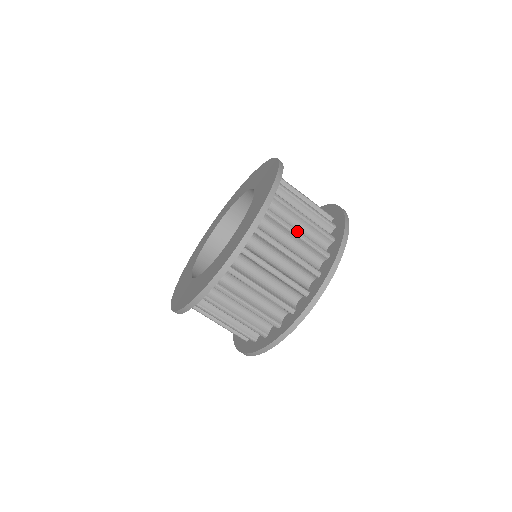
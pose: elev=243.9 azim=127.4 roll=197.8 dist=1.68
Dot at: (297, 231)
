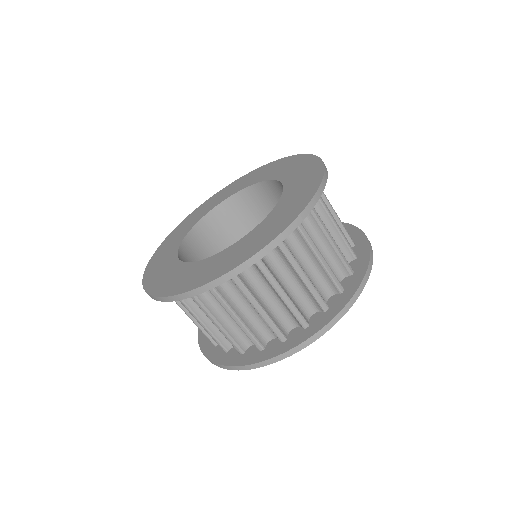
Dot at: (320, 254)
